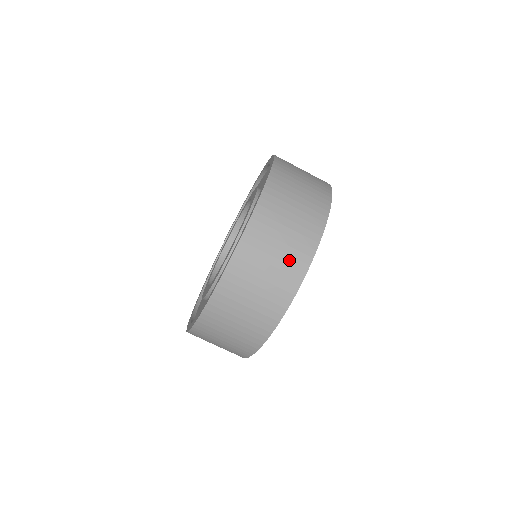
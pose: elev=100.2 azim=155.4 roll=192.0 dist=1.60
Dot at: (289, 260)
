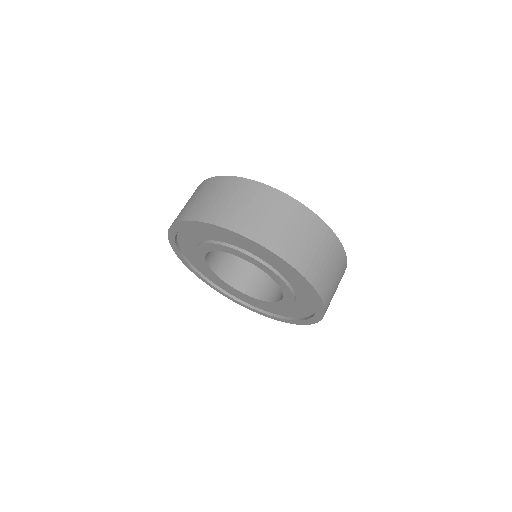
Dot at: (336, 260)
